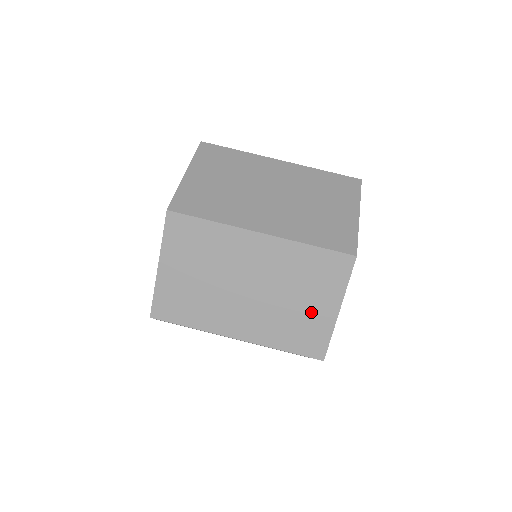
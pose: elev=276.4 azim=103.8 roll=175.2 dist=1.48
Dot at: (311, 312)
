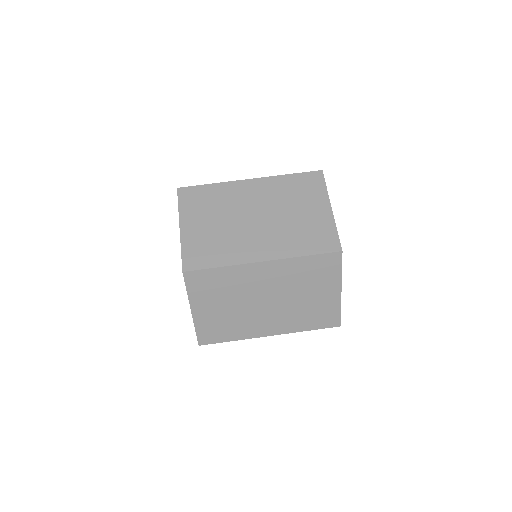
Dot at: (312, 217)
